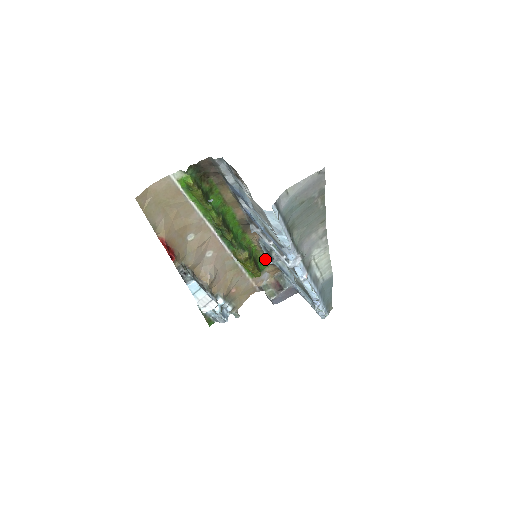
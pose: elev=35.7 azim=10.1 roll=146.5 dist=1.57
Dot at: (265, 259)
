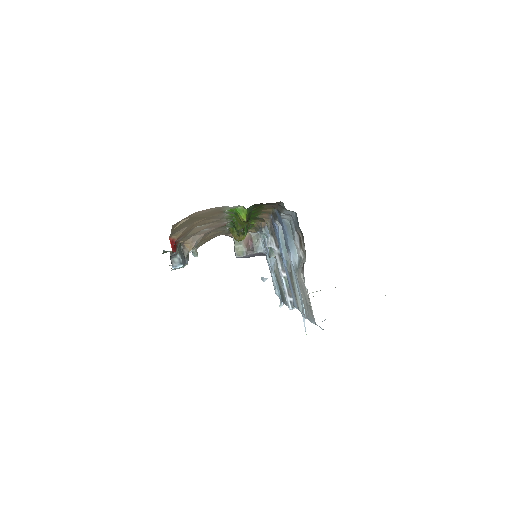
Dot at: (254, 227)
